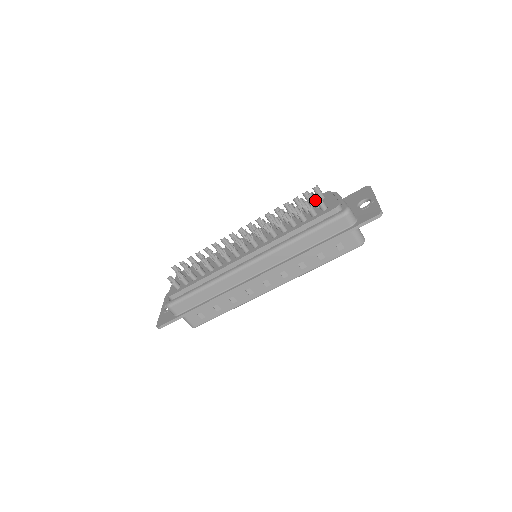
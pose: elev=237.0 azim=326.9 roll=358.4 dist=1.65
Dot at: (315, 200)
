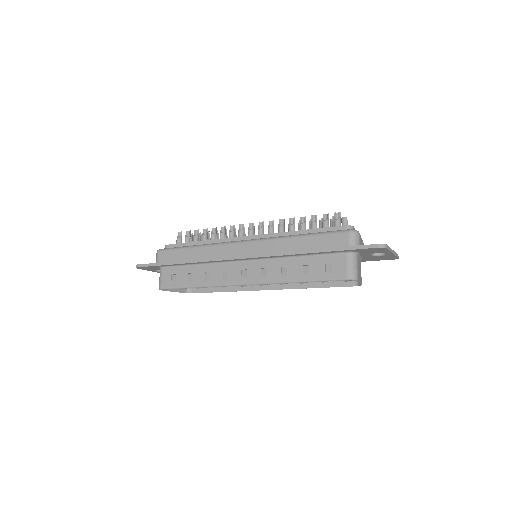
Dot at: (334, 215)
